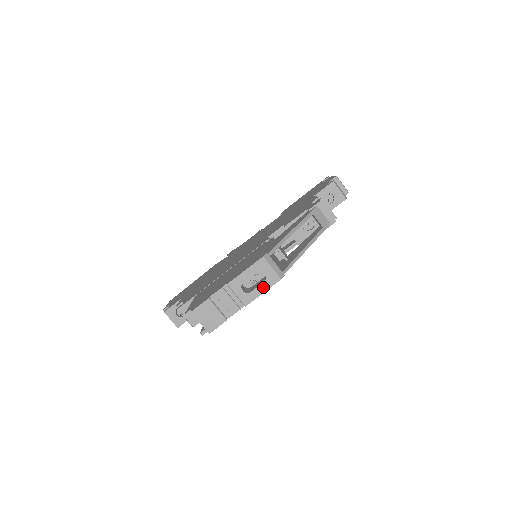
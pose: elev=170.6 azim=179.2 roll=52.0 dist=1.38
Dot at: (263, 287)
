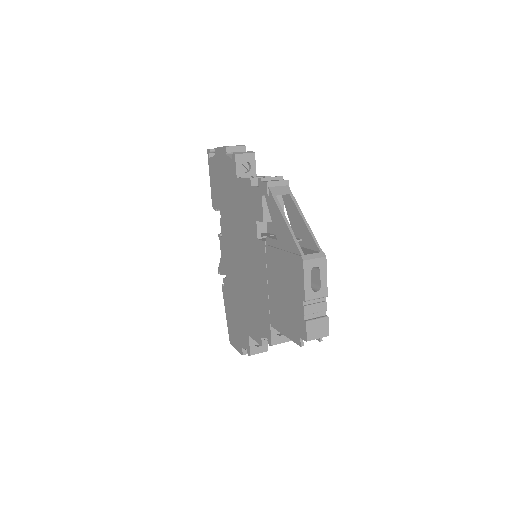
Dot at: (323, 274)
